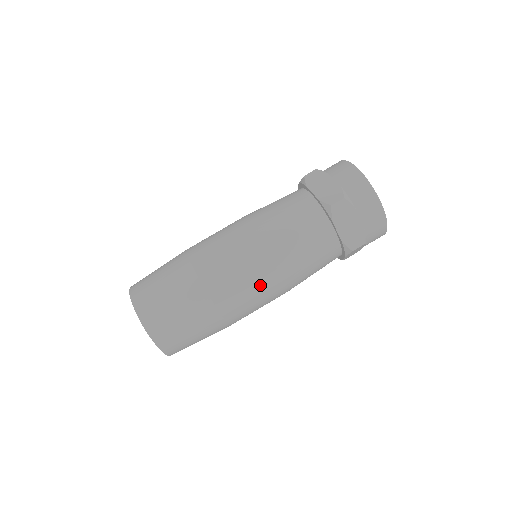
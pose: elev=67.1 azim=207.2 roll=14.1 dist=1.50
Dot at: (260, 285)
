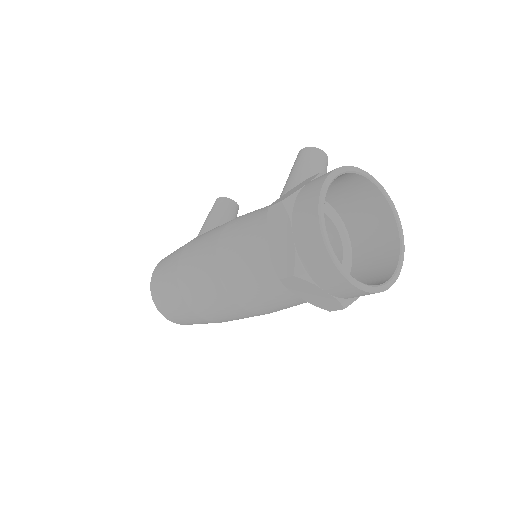
Dot at: (237, 315)
